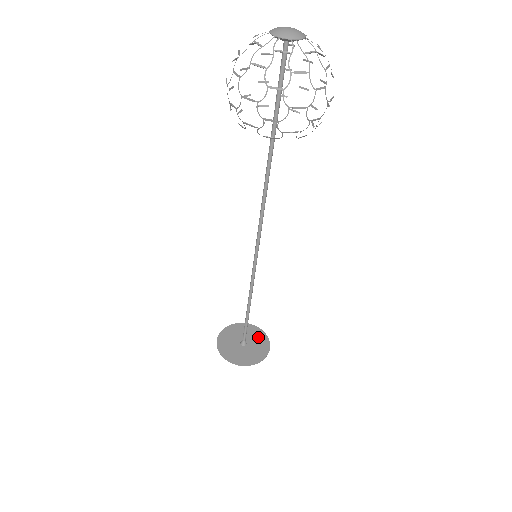
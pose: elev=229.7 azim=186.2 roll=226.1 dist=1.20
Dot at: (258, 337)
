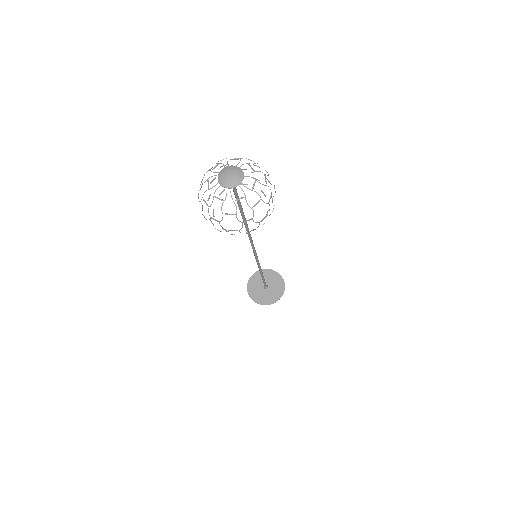
Dot at: (278, 284)
